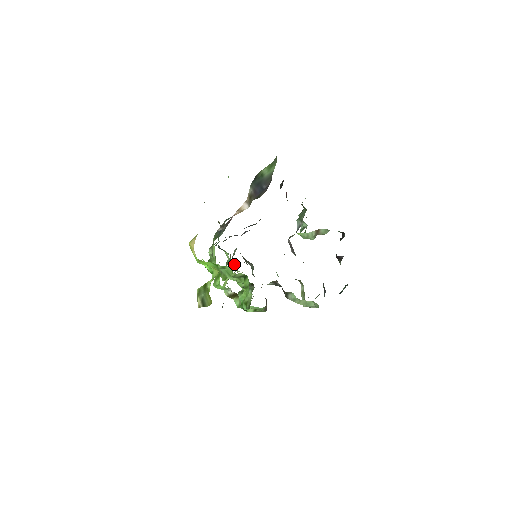
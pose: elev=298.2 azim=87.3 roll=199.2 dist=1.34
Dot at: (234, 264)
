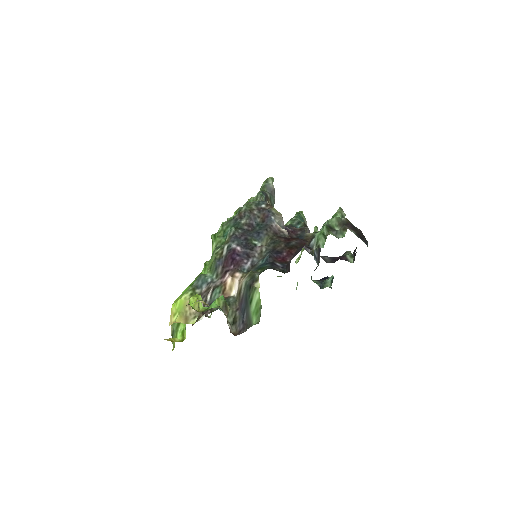
Dot at: (261, 189)
